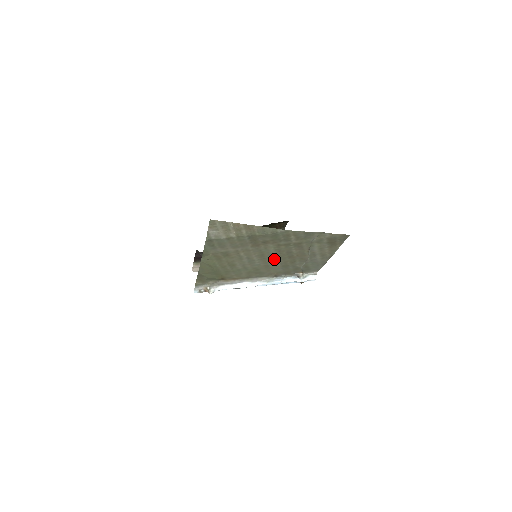
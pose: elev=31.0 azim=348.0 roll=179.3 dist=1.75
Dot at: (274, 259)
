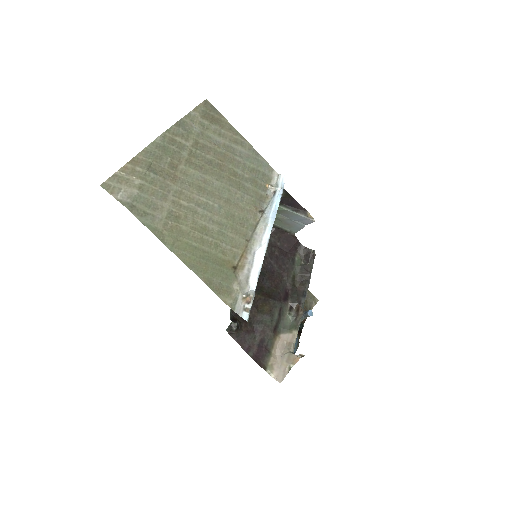
Dot at: (216, 185)
